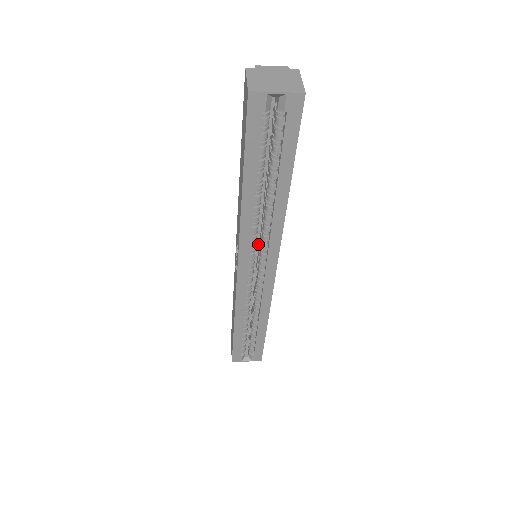
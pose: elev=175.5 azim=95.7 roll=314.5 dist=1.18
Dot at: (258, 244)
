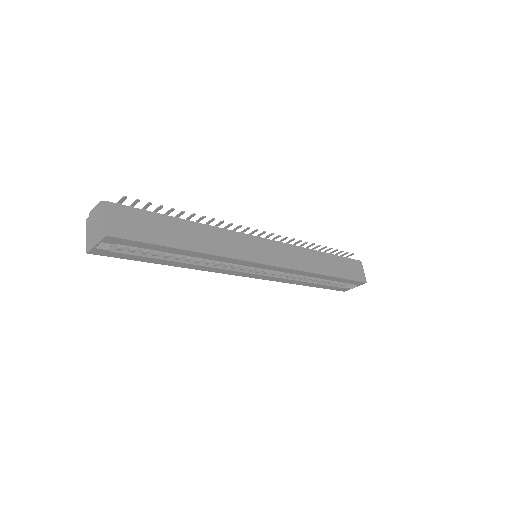
Dot at: occluded
